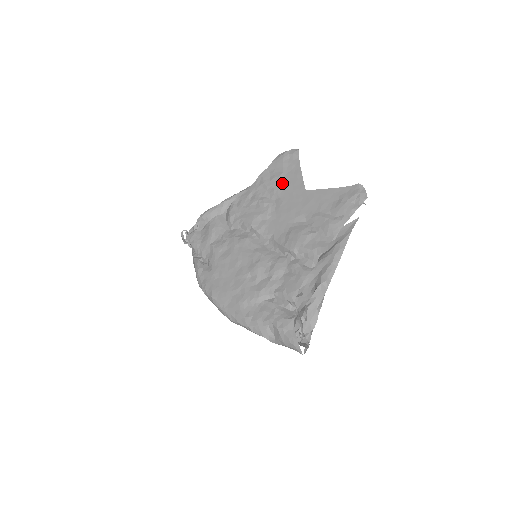
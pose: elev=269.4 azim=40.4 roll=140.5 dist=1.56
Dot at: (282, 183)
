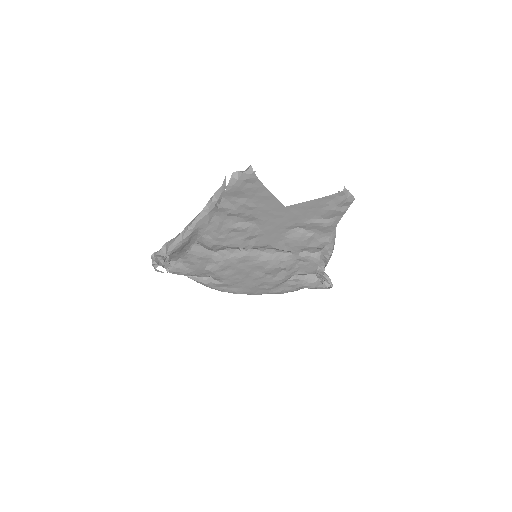
Dot at: (253, 208)
